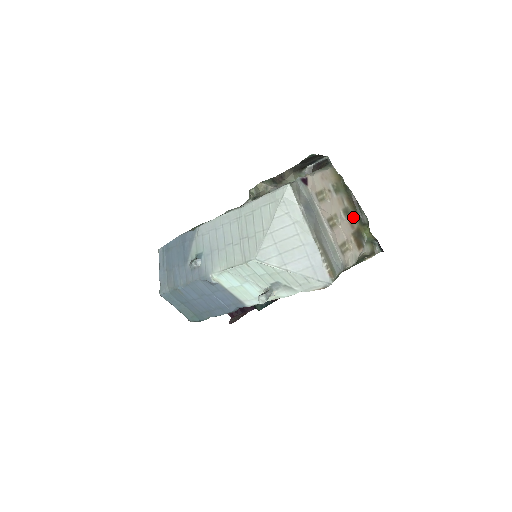
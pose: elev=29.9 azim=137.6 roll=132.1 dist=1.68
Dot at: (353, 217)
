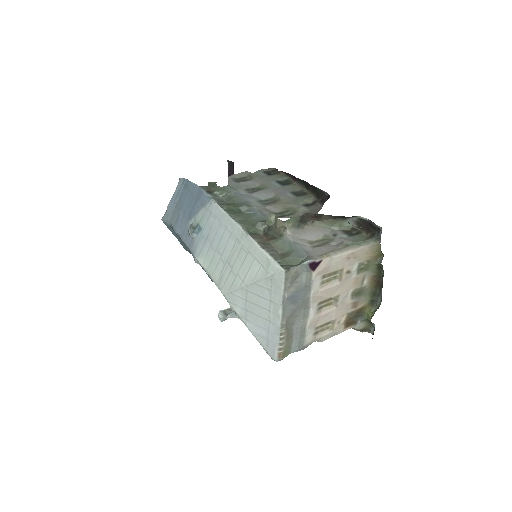
Dot at: (365, 296)
